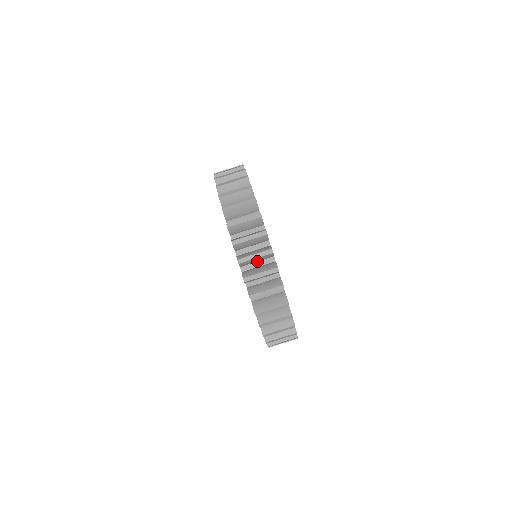
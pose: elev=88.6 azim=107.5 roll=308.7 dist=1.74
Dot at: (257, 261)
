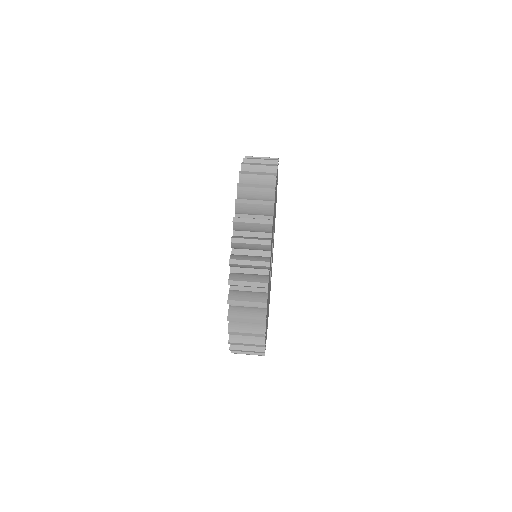
Dot at: occluded
